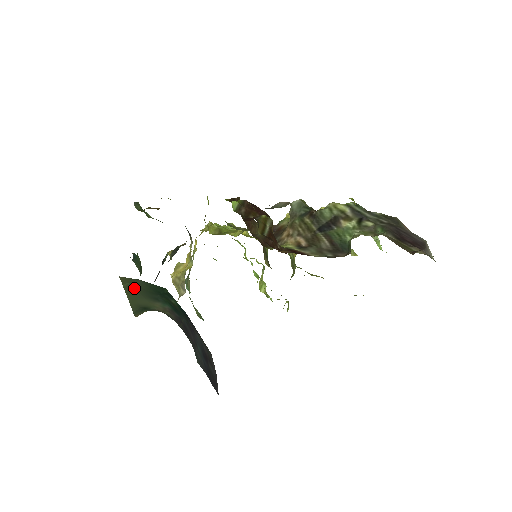
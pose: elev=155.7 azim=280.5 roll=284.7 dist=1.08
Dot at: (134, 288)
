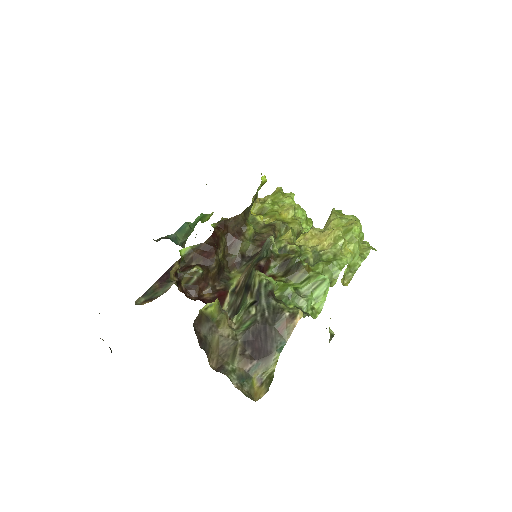
Dot at: occluded
